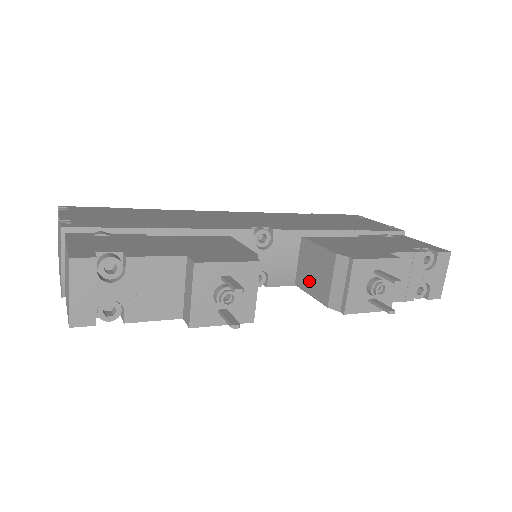
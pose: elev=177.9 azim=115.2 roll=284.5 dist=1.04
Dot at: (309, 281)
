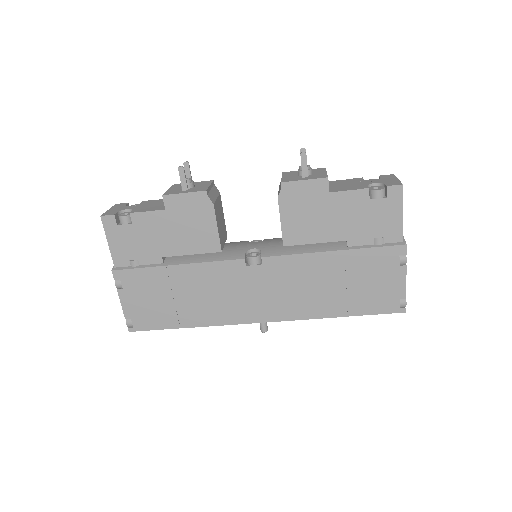
Dot at: occluded
